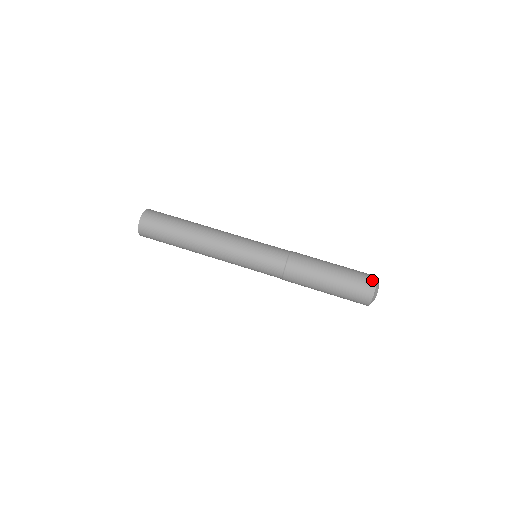
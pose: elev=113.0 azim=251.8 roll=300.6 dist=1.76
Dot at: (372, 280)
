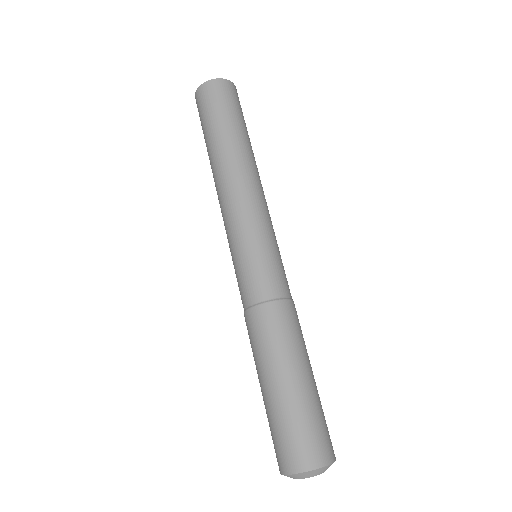
Dot at: (291, 464)
